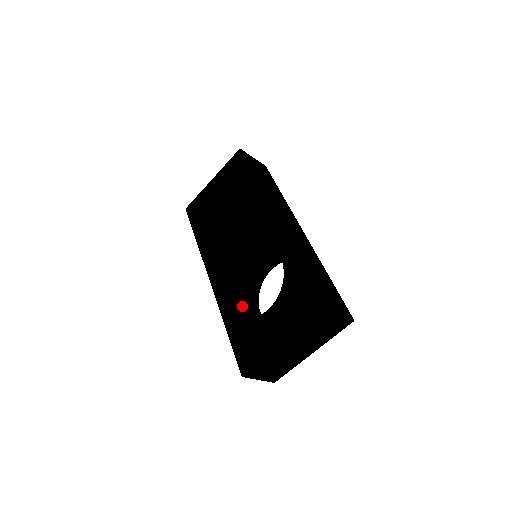
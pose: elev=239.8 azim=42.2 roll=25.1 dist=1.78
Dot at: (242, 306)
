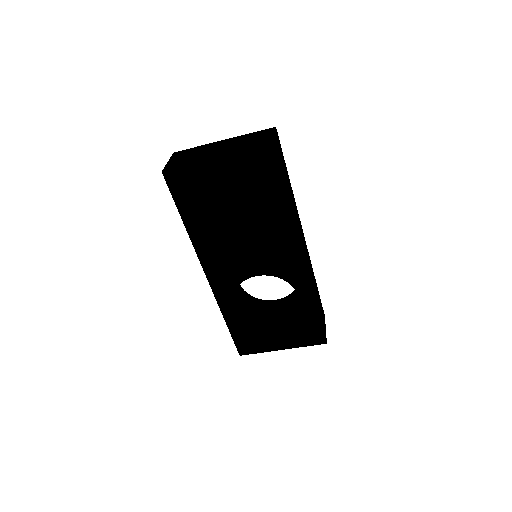
Dot at: (235, 296)
